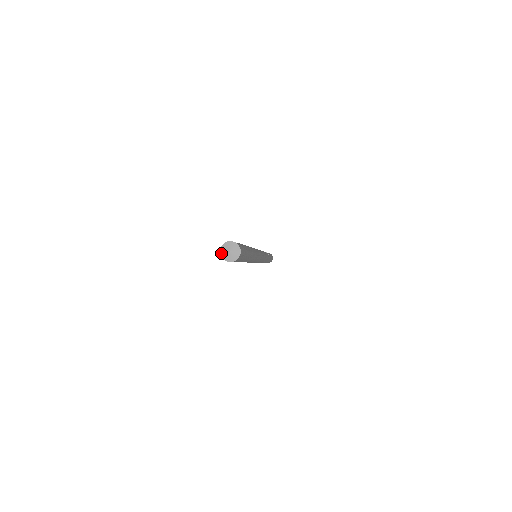
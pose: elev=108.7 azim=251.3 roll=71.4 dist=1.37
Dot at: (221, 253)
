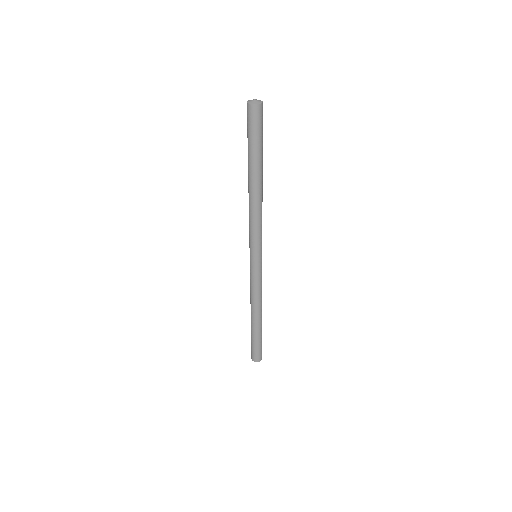
Dot at: (249, 103)
